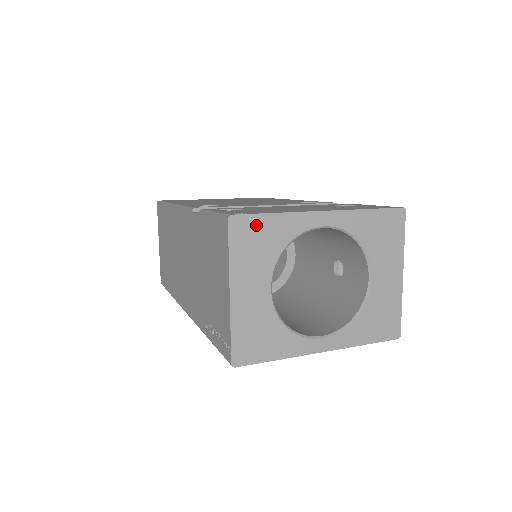
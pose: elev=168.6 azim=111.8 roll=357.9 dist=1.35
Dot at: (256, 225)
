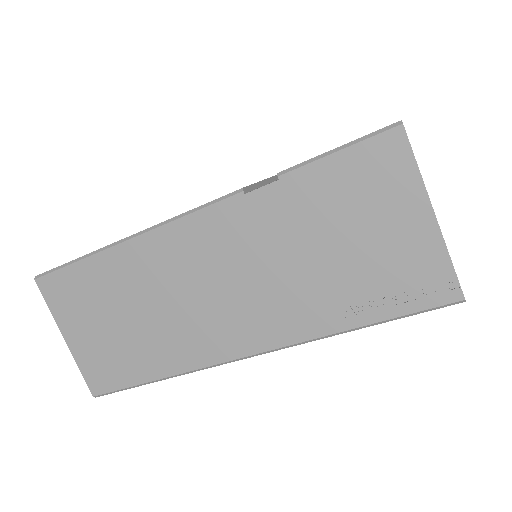
Dot at: occluded
